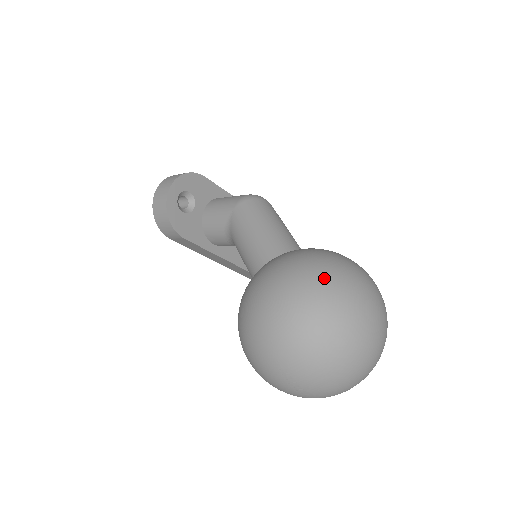
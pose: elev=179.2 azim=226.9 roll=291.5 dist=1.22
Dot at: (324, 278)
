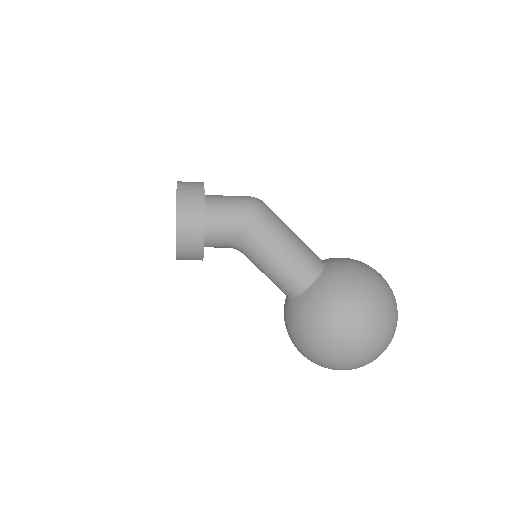
Dot at: (388, 298)
